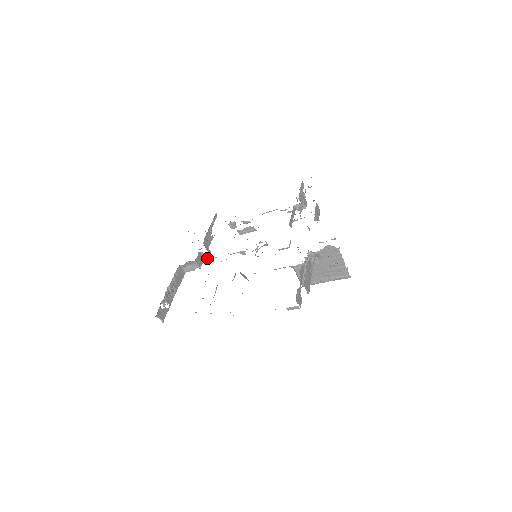
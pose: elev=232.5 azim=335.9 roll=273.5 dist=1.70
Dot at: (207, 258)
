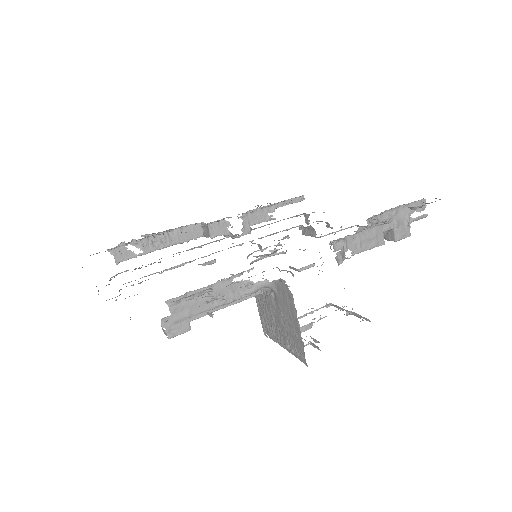
Dot at: occluded
